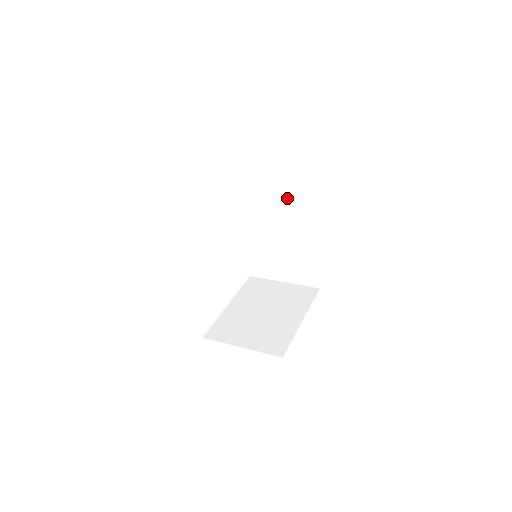
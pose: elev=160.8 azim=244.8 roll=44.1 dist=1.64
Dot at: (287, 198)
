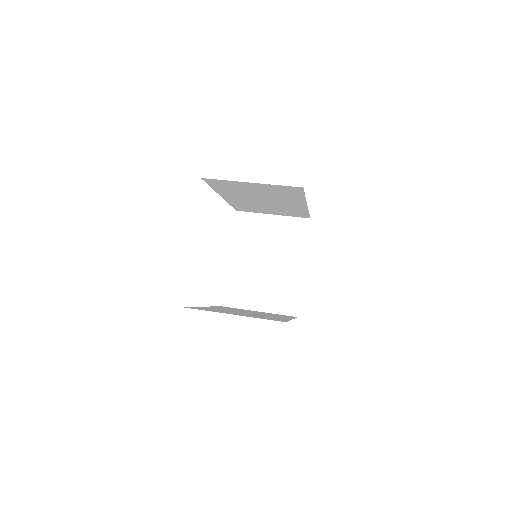
Dot at: (274, 194)
